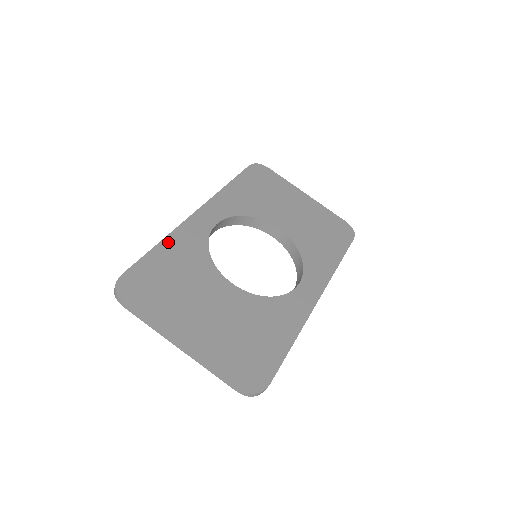
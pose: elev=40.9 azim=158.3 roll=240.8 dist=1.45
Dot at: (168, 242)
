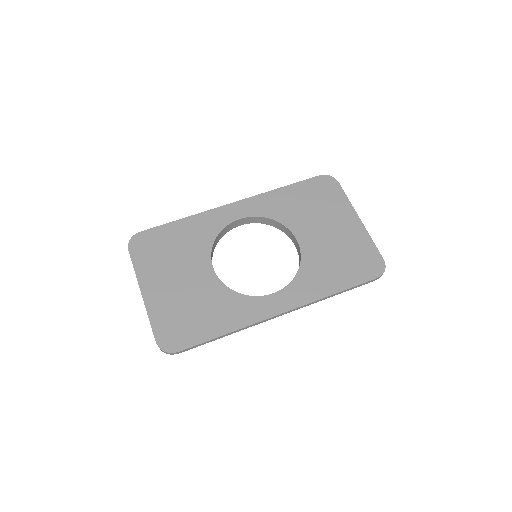
Dot at: (190, 220)
